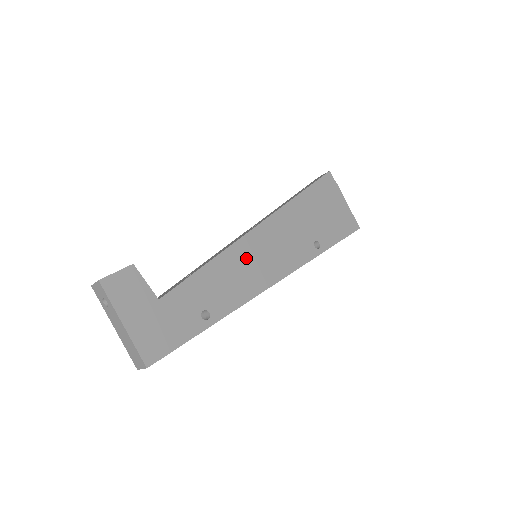
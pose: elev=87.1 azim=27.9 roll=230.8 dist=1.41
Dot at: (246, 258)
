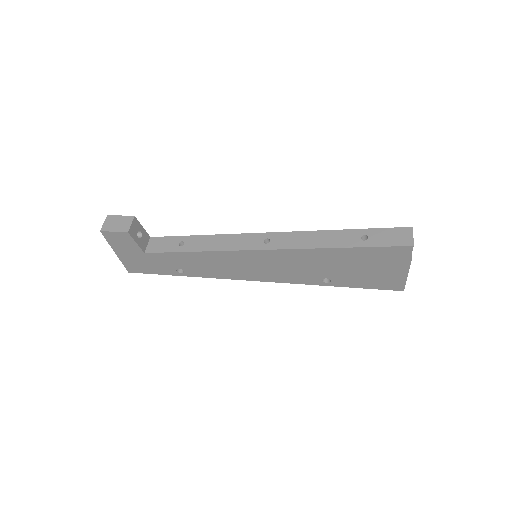
Dot at: (235, 261)
